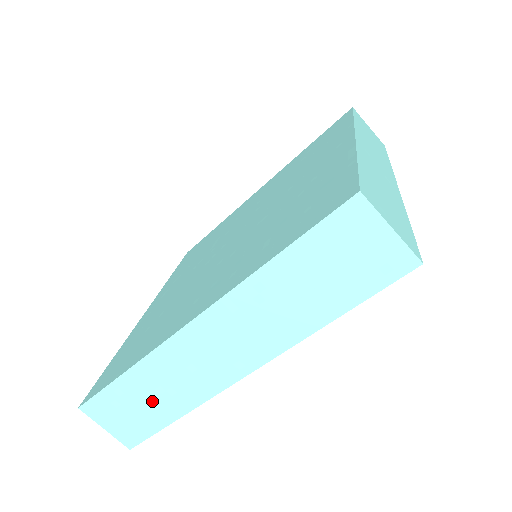
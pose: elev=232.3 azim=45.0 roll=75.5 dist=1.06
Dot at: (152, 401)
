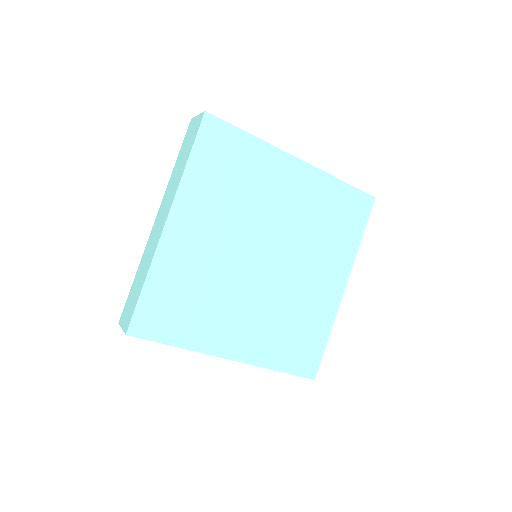
Dot at: (139, 283)
